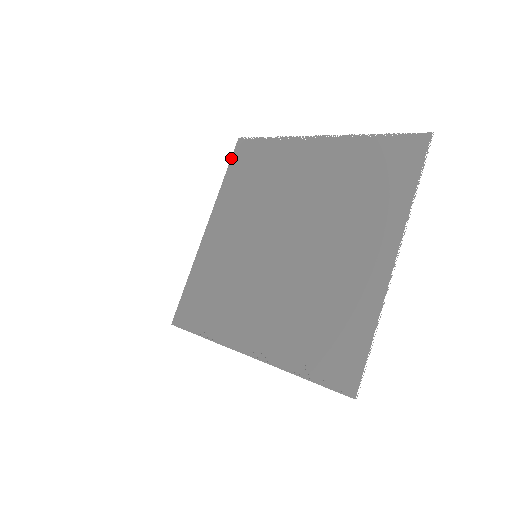
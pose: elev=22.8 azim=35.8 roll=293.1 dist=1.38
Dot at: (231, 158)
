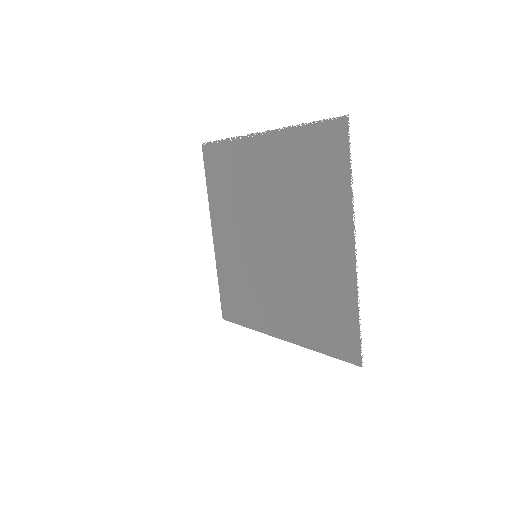
Dot at: (204, 165)
